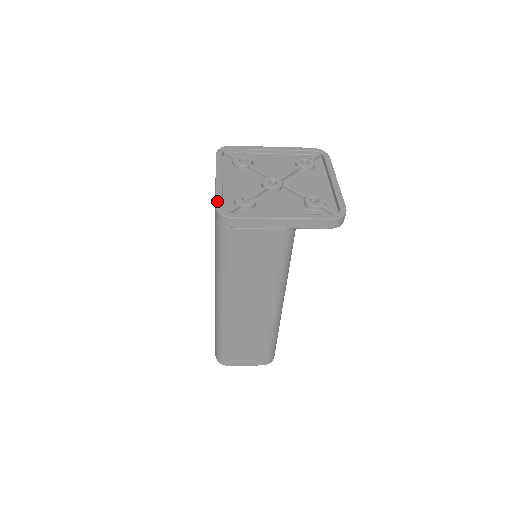
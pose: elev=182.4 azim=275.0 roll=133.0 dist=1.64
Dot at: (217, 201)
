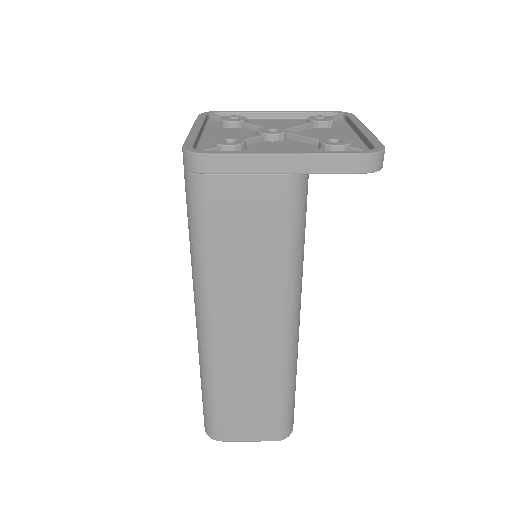
Dot at: (186, 142)
